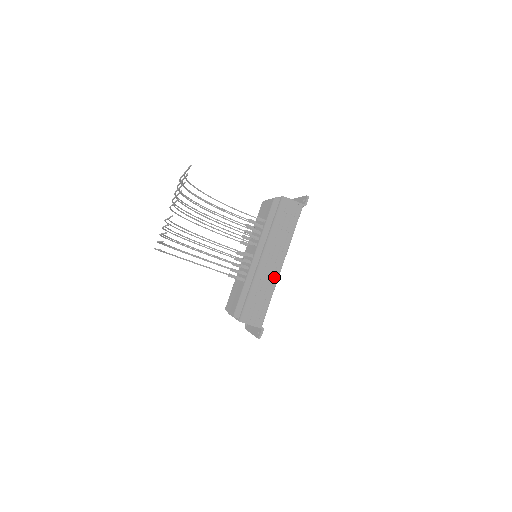
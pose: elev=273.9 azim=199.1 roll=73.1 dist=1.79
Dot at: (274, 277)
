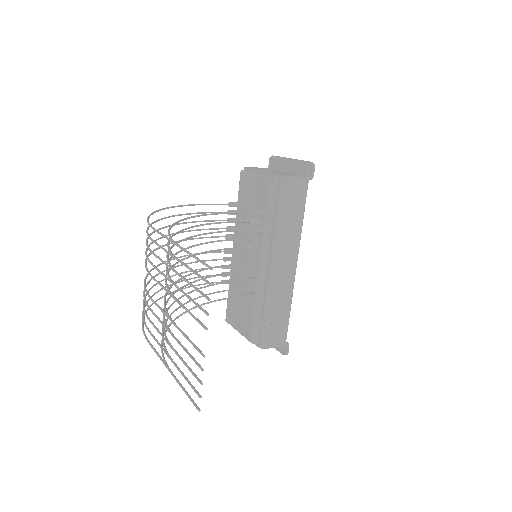
Dot at: (290, 283)
